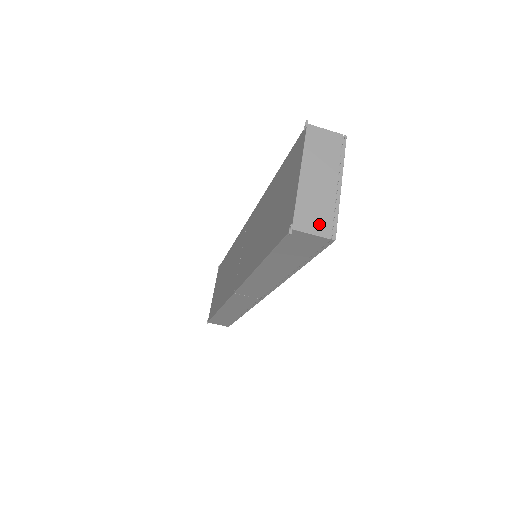
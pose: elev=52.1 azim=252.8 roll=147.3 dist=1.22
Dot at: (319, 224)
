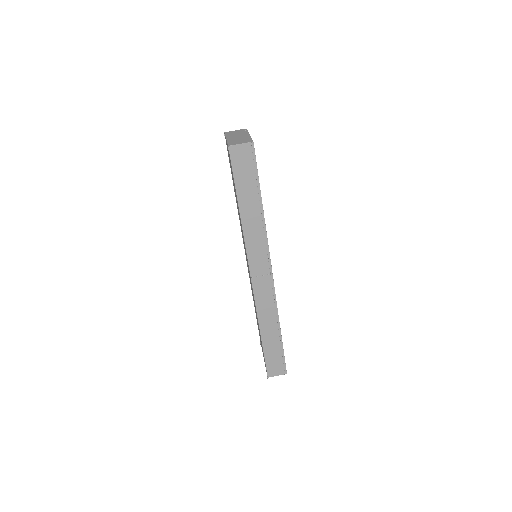
Dot at: (242, 142)
